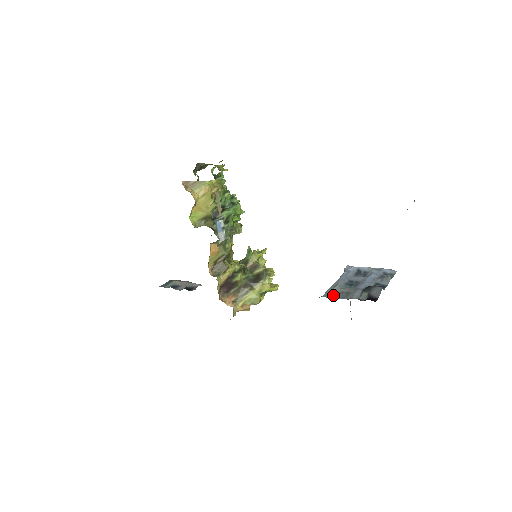
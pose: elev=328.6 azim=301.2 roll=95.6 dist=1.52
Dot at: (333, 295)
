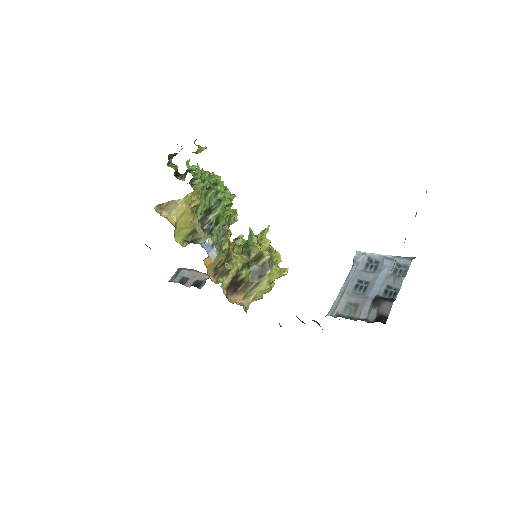
Dot at: (340, 310)
